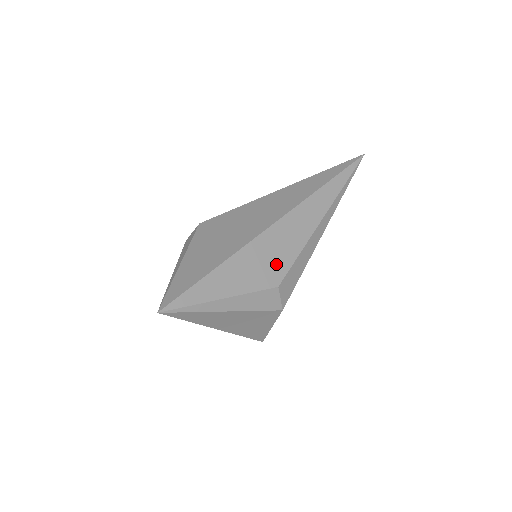
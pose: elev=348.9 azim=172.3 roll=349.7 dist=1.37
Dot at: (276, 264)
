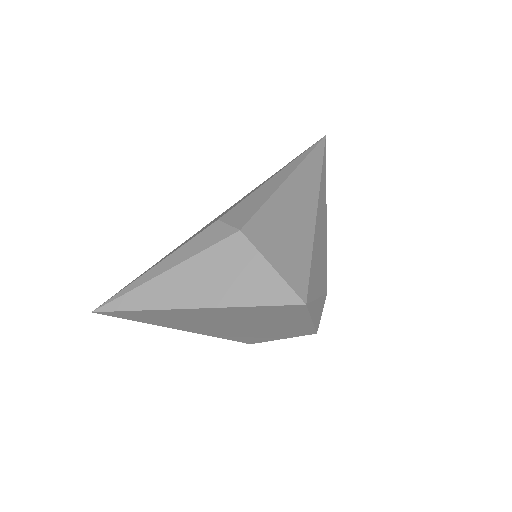
Dot at: occluded
